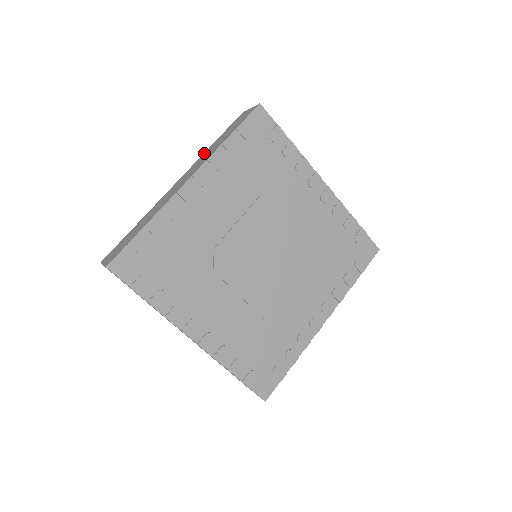
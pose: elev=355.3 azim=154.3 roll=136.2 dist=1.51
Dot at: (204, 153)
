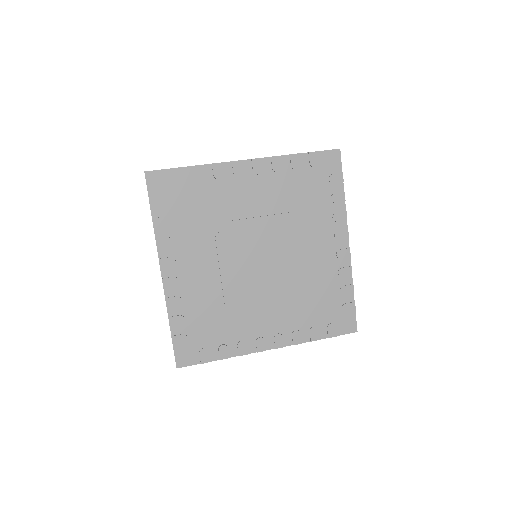
Dot at: occluded
